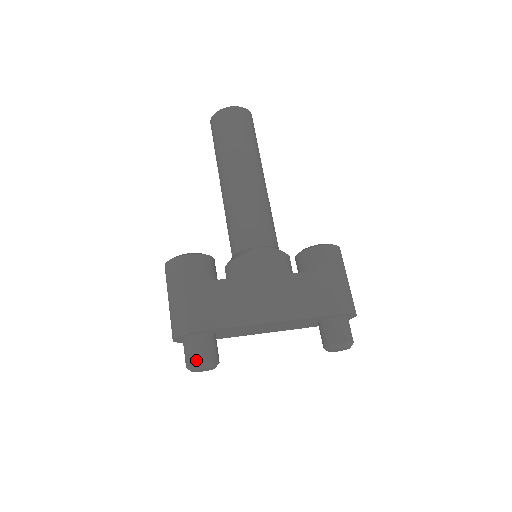
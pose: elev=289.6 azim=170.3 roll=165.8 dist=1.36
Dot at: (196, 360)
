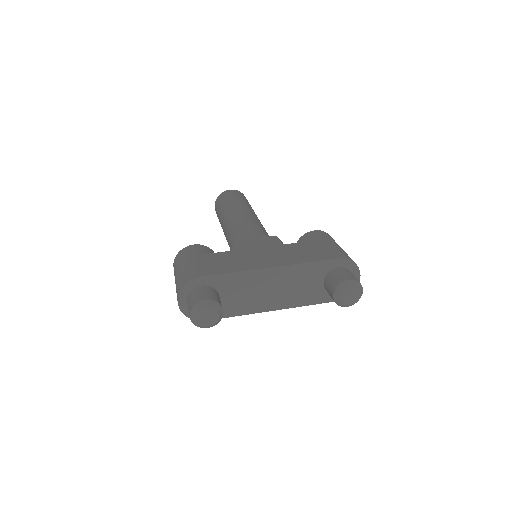
Dot at: (197, 301)
